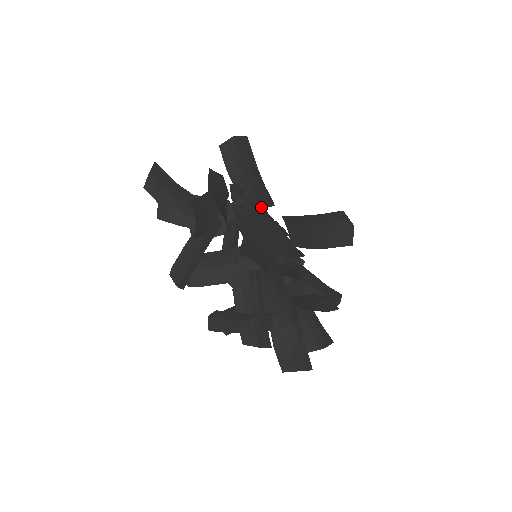
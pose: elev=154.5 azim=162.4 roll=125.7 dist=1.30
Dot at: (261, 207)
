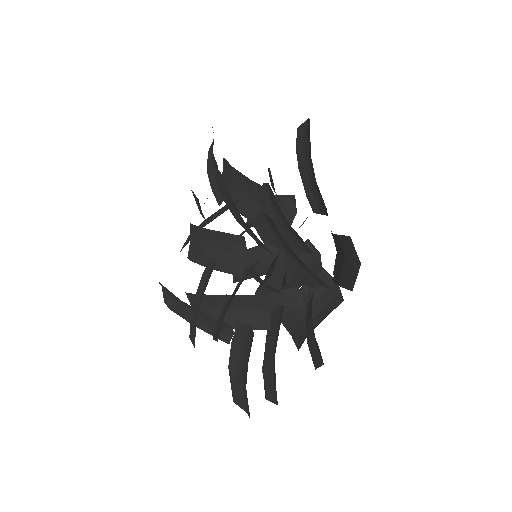
Dot at: occluded
